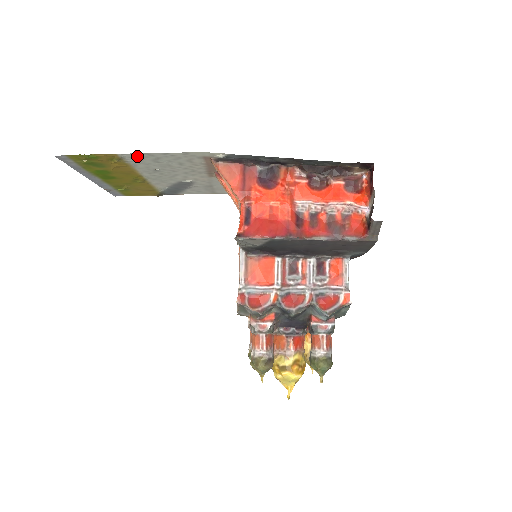
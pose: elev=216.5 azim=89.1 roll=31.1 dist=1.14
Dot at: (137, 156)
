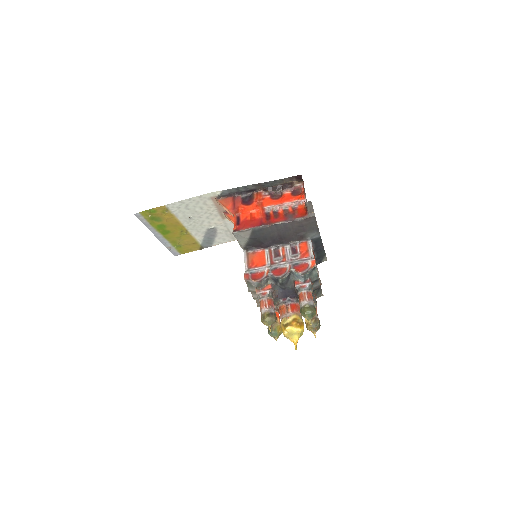
Dot at: (176, 205)
